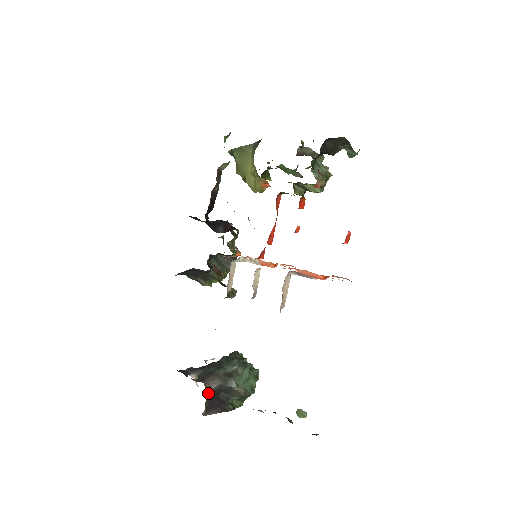
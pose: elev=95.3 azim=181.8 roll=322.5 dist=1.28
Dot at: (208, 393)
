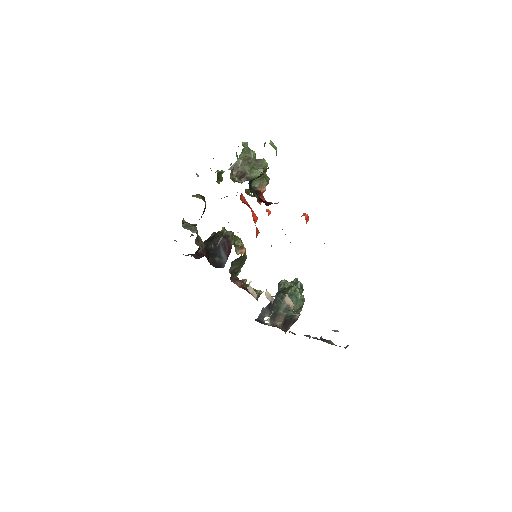
Dot at: (281, 326)
